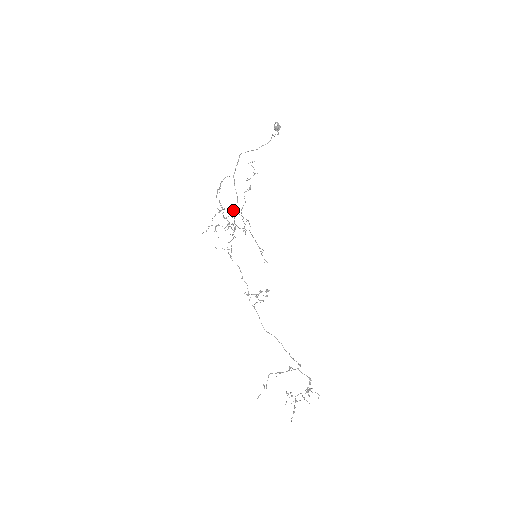
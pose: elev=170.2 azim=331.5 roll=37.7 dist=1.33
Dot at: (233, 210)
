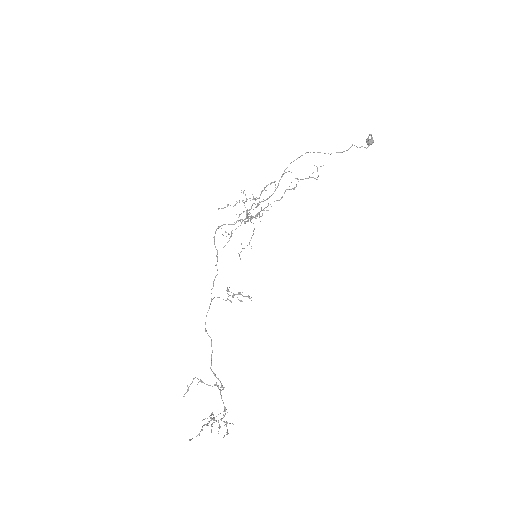
Dot at: occluded
